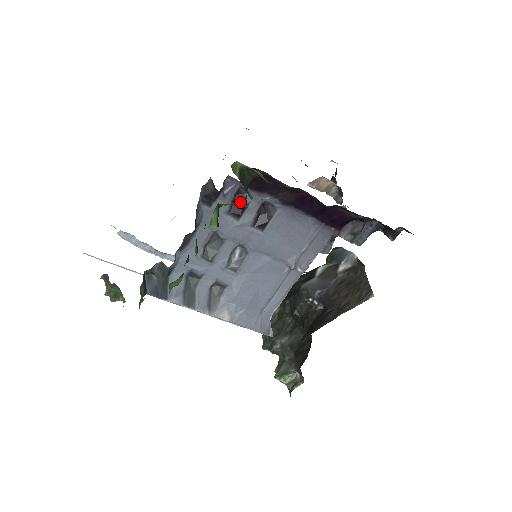
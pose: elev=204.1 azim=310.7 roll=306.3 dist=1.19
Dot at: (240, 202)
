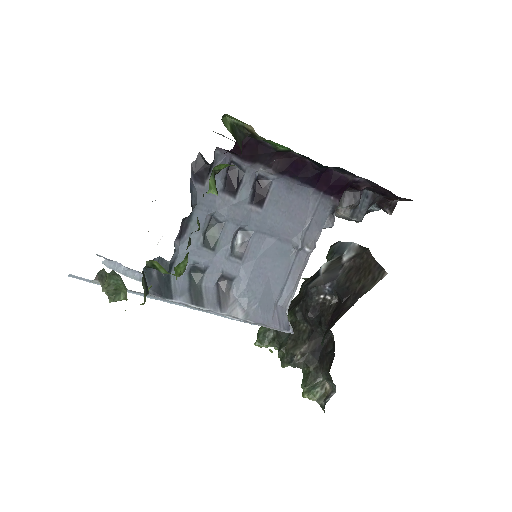
Dot at: (233, 178)
